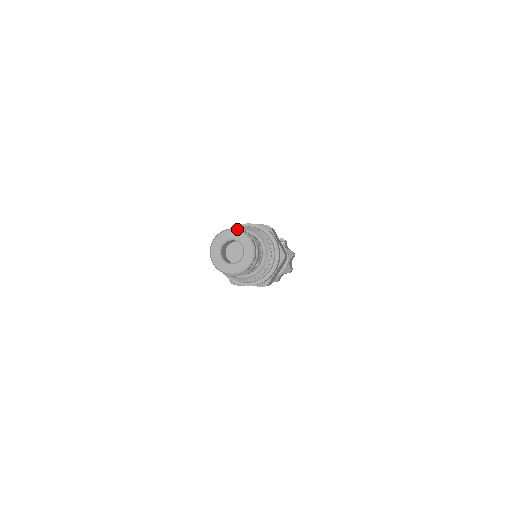
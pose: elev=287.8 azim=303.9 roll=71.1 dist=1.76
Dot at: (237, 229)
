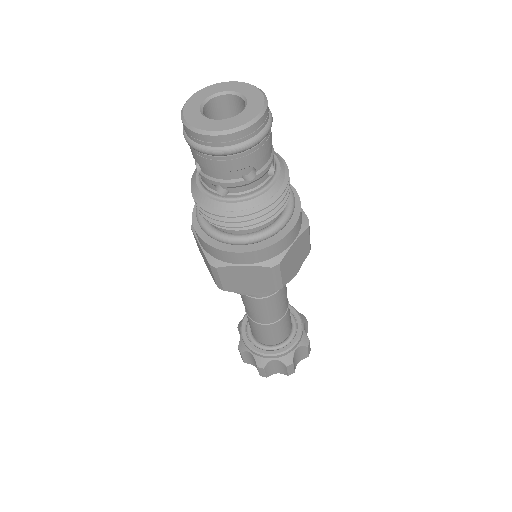
Dot at: (196, 92)
